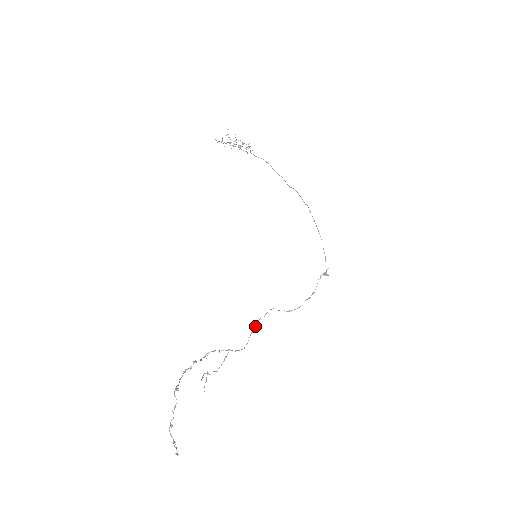
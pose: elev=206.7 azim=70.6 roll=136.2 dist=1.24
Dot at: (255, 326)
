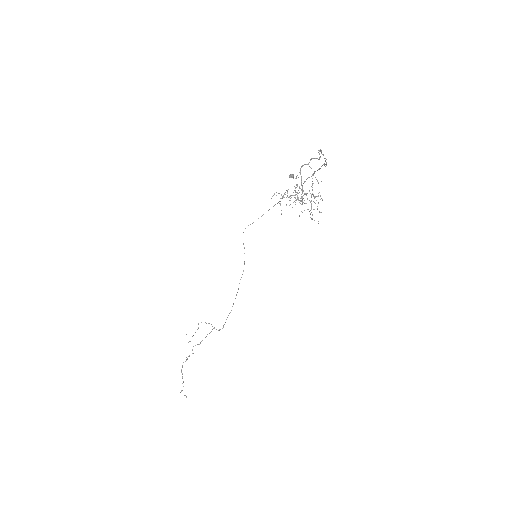
Dot at: occluded
